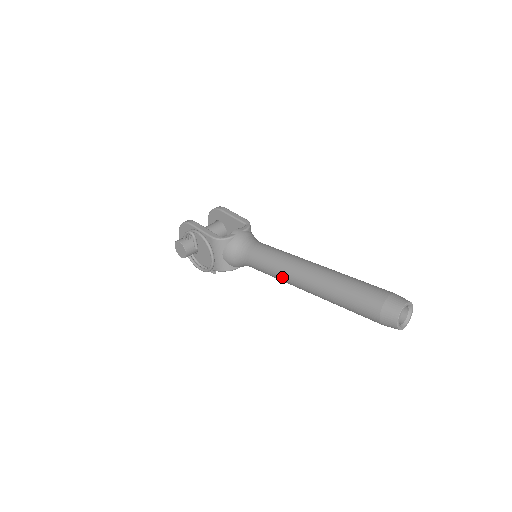
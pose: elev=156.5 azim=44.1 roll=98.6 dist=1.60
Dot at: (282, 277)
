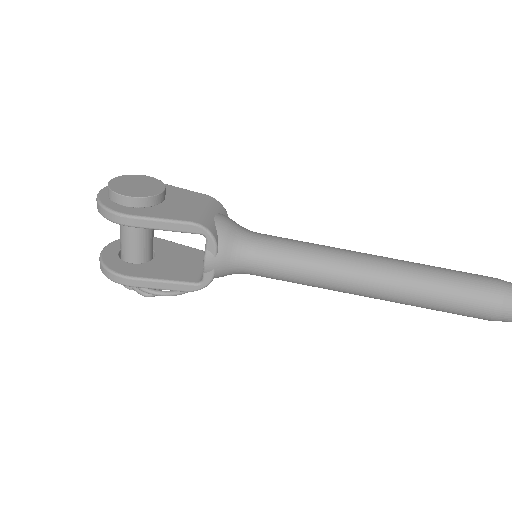
Dot at: occluded
